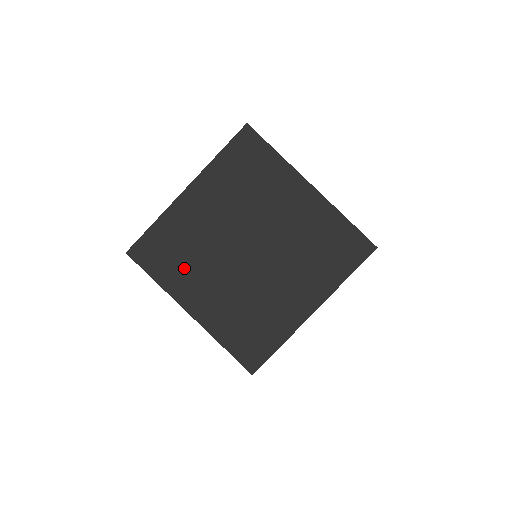
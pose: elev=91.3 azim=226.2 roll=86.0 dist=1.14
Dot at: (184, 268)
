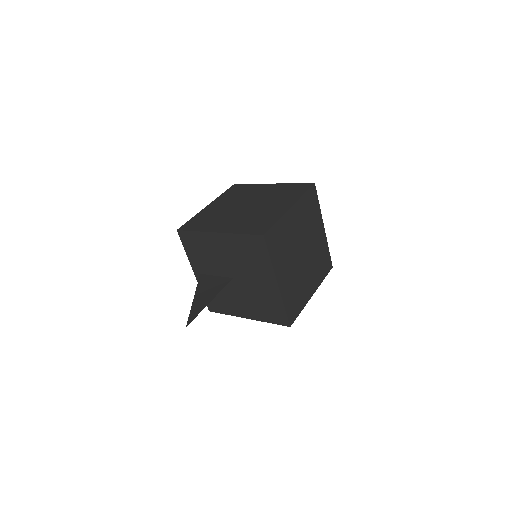
Dot at: (200, 258)
